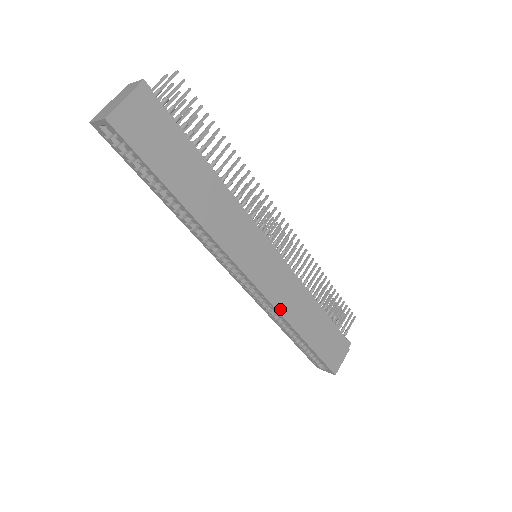
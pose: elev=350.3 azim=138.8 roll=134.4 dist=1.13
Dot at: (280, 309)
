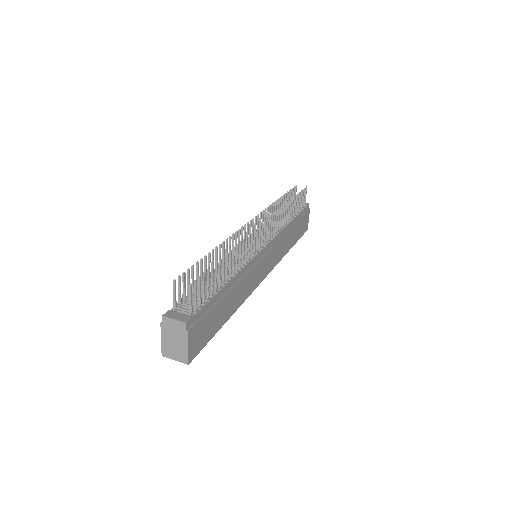
Dot at: (279, 259)
